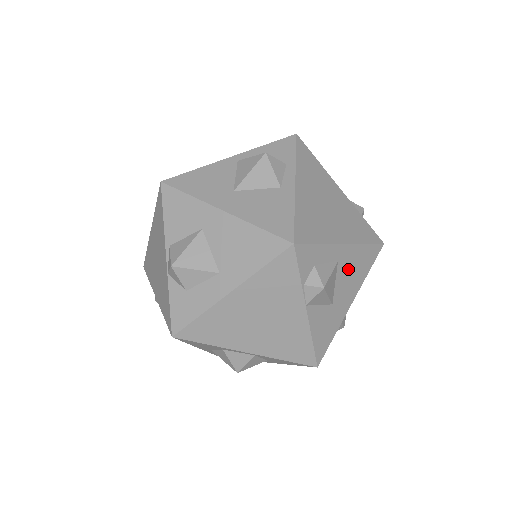
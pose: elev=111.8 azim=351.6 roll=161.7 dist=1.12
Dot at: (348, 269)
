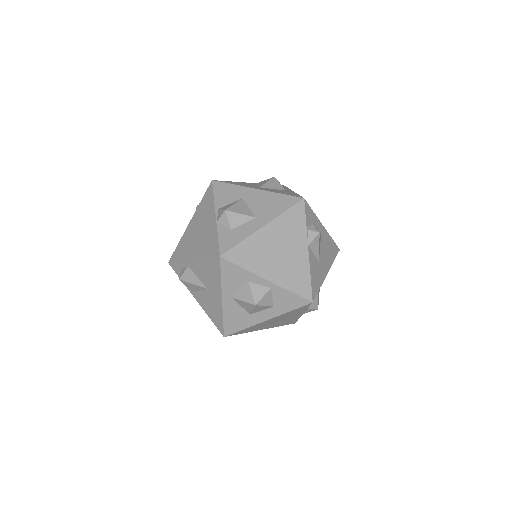
Dot at: (325, 246)
